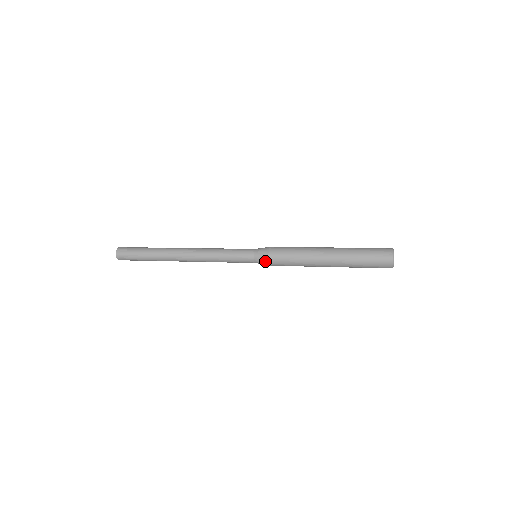
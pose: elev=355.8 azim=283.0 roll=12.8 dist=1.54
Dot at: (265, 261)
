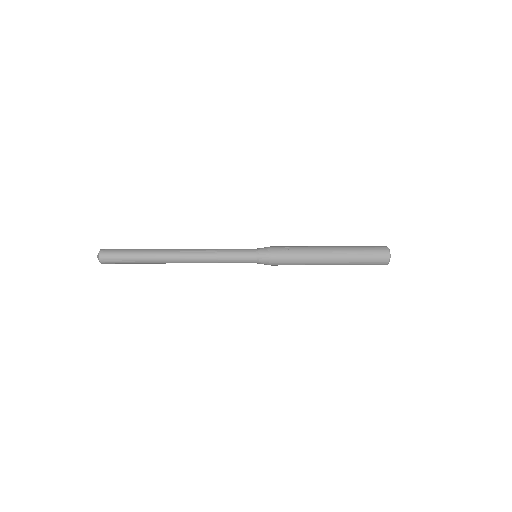
Dot at: occluded
